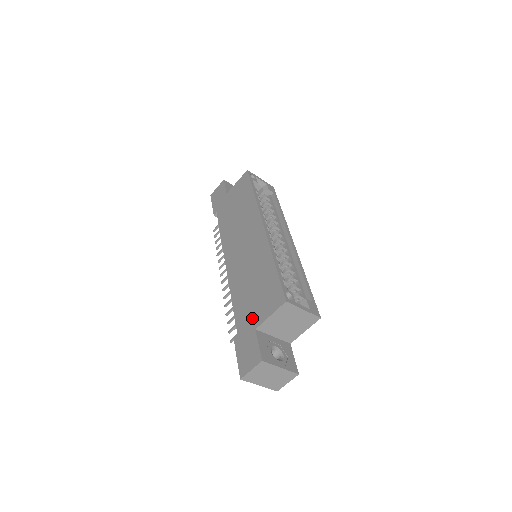
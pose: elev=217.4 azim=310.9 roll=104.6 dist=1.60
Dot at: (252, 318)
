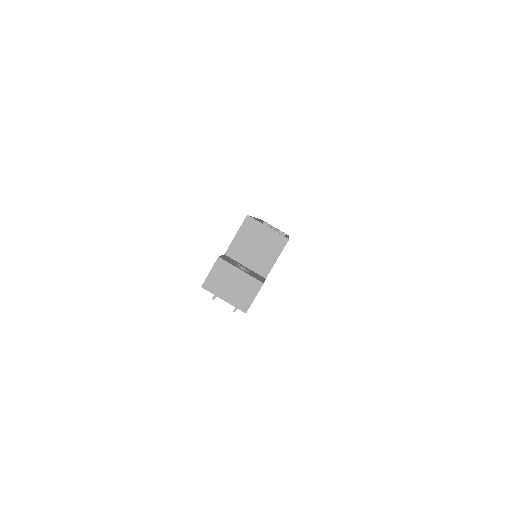
Dot at: occluded
